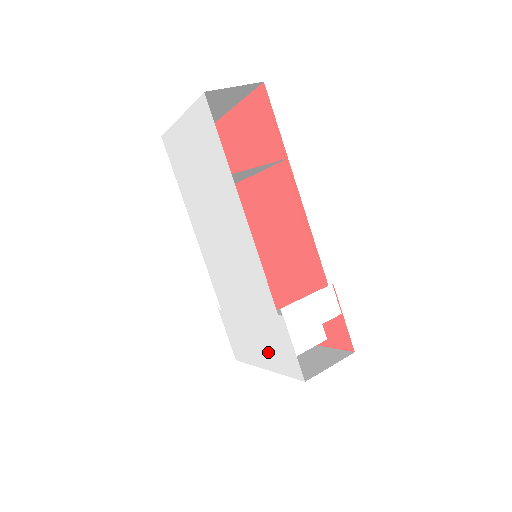
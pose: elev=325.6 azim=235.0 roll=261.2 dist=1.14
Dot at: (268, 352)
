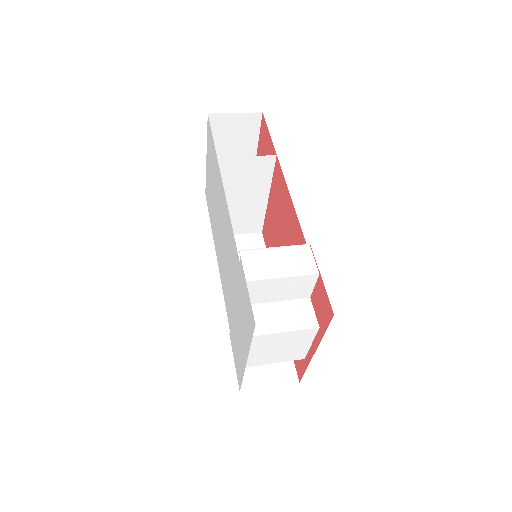
Dot at: (244, 330)
